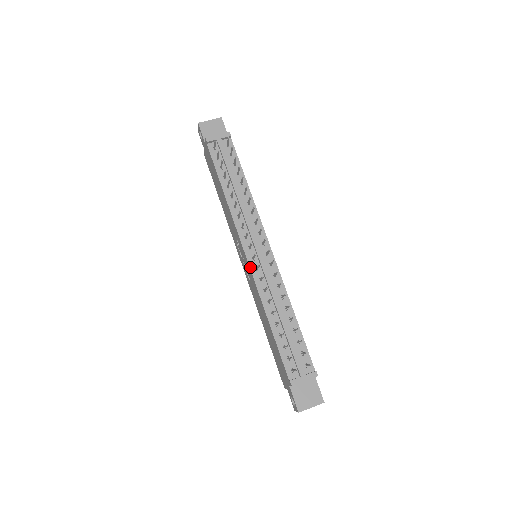
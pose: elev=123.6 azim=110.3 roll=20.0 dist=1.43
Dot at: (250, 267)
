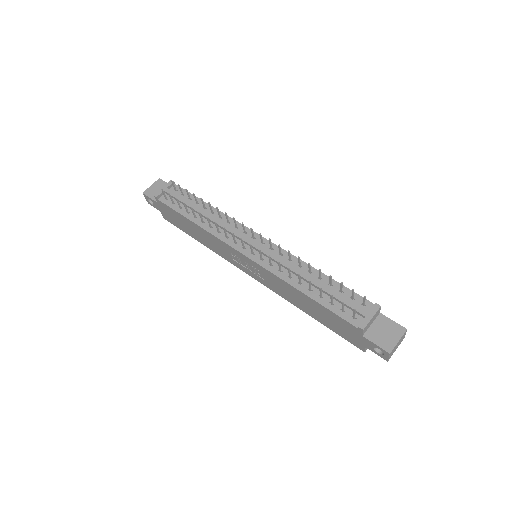
Dot at: (254, 261)
